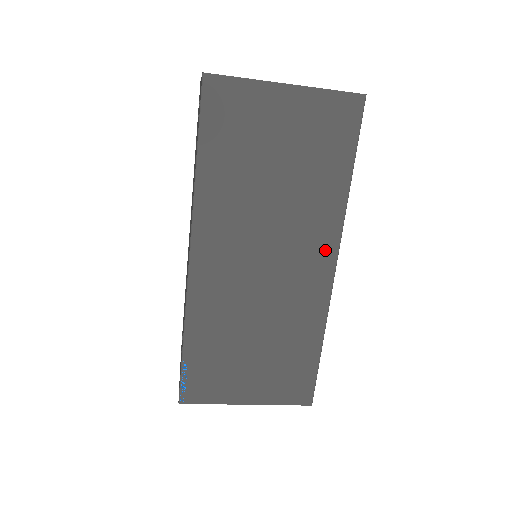
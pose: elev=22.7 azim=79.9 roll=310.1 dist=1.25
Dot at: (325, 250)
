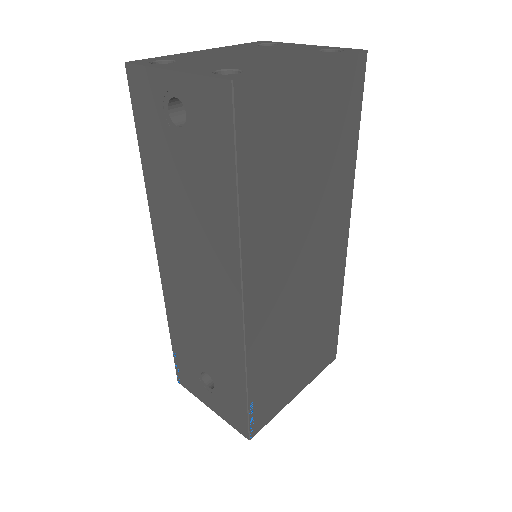
Dot at: (342, 226)
